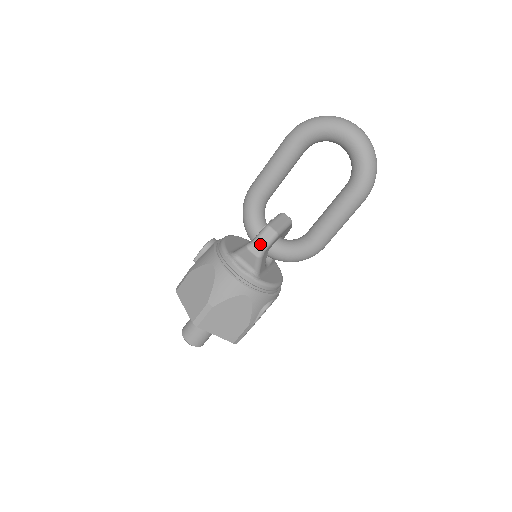
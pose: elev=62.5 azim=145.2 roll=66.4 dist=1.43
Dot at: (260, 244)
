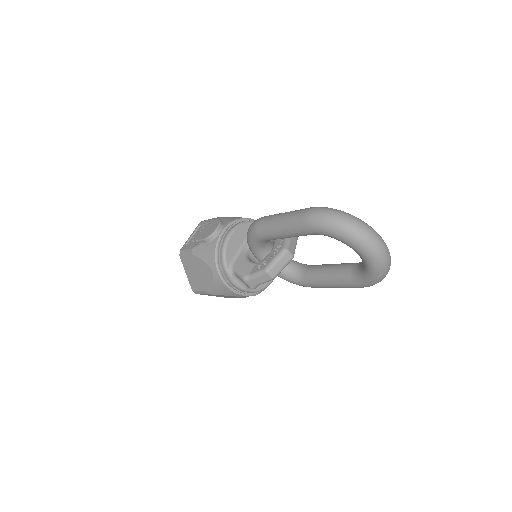
Dot at: (256, 282)
